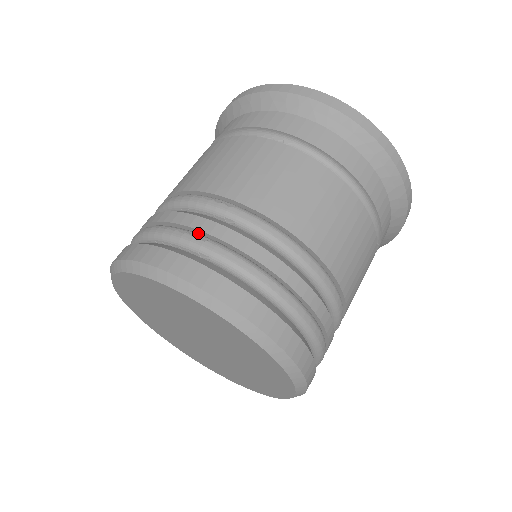
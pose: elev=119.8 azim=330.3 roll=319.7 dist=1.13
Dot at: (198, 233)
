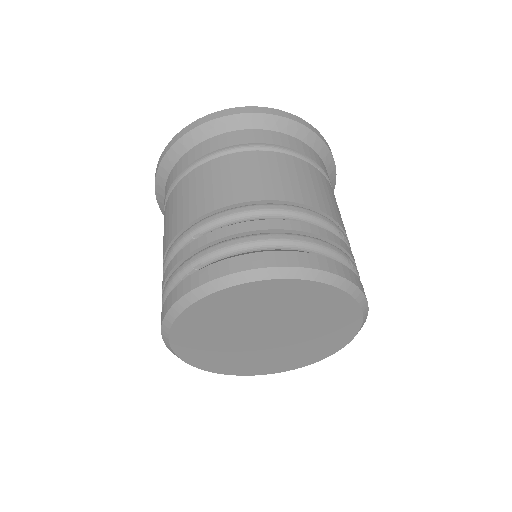
Dot at: occluded
